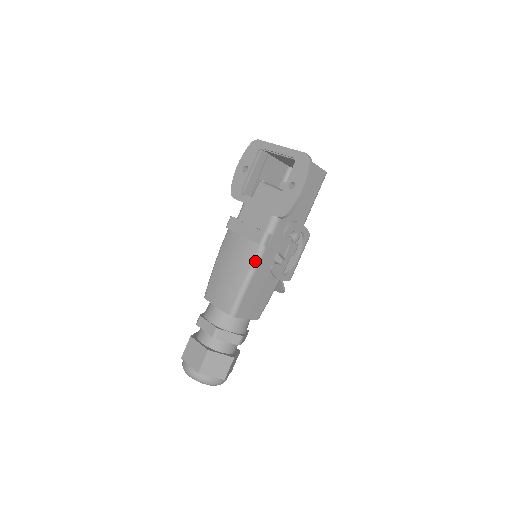
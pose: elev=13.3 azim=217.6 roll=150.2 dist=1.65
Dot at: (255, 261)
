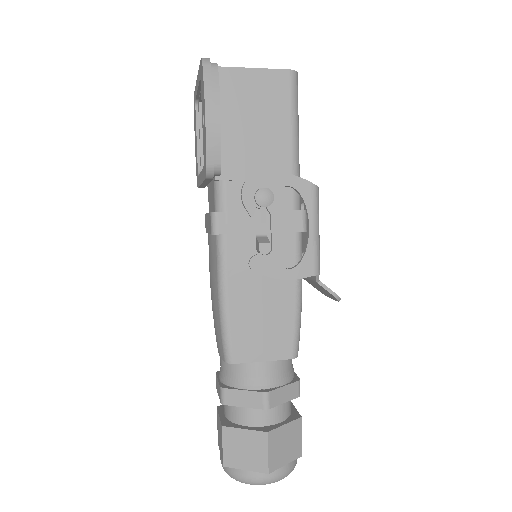
Dot at: (218, 263)
